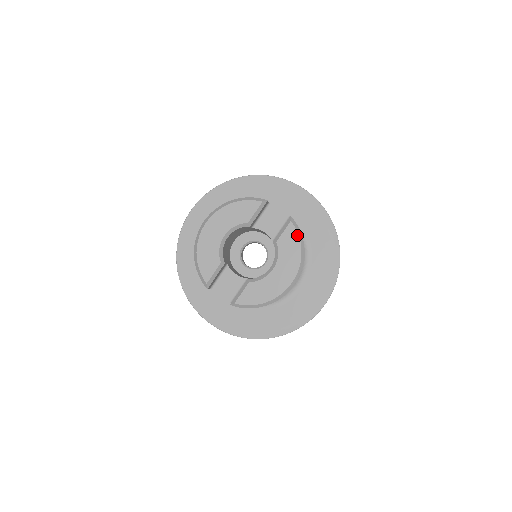
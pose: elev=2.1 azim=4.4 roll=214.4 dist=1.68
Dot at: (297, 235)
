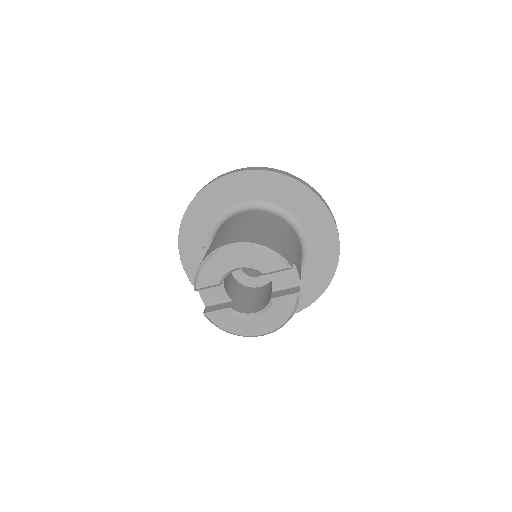
Dot at: (292, 310)
